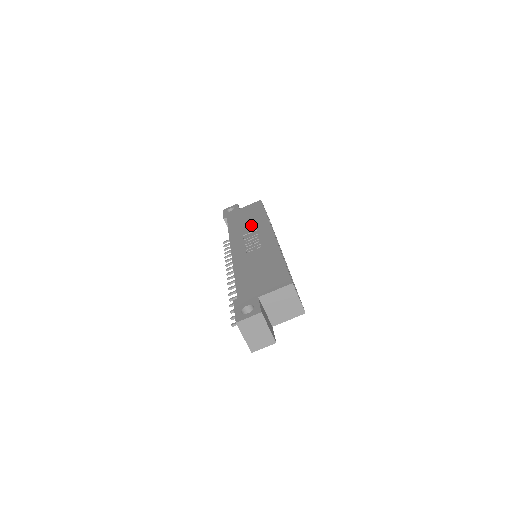
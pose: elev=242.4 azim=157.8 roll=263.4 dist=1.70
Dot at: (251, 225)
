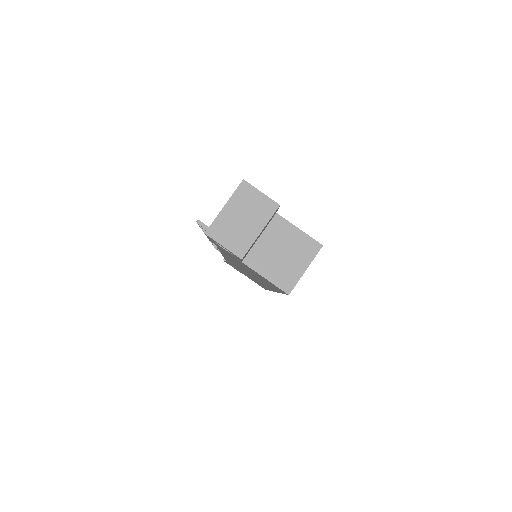
Dot at: occluded
